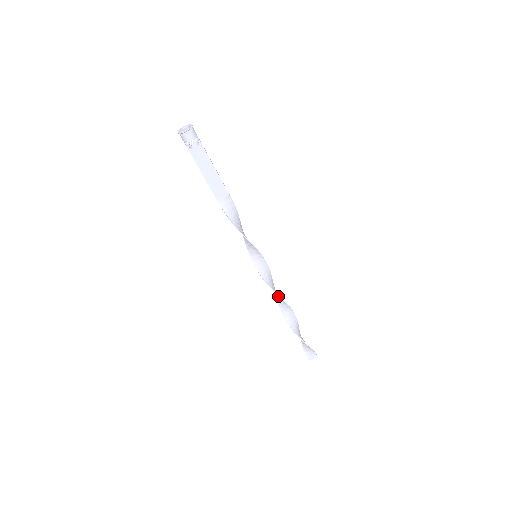
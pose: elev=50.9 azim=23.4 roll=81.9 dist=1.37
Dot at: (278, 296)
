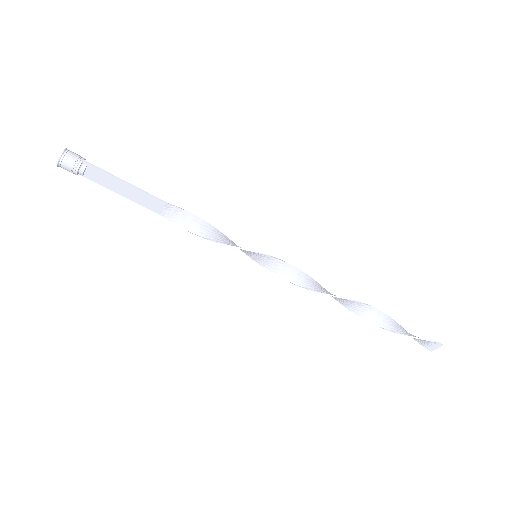
Dot at: (322, 291)
